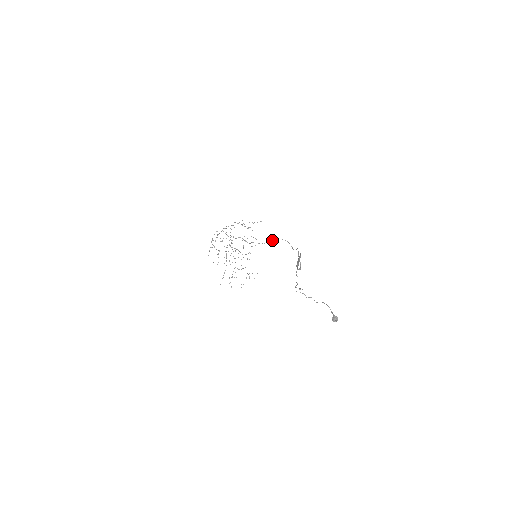
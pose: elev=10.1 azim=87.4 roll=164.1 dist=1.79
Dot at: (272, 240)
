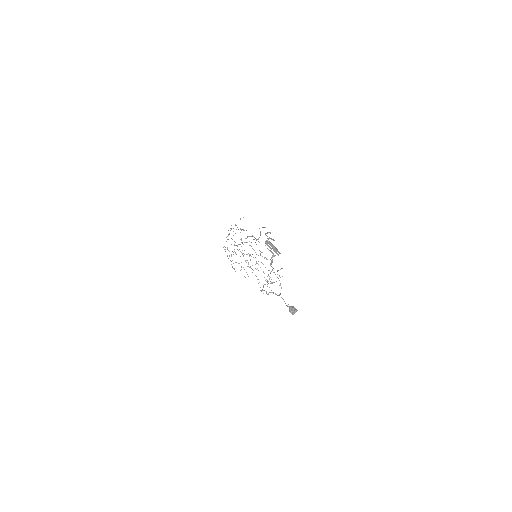
Dot at: (260, 231)
